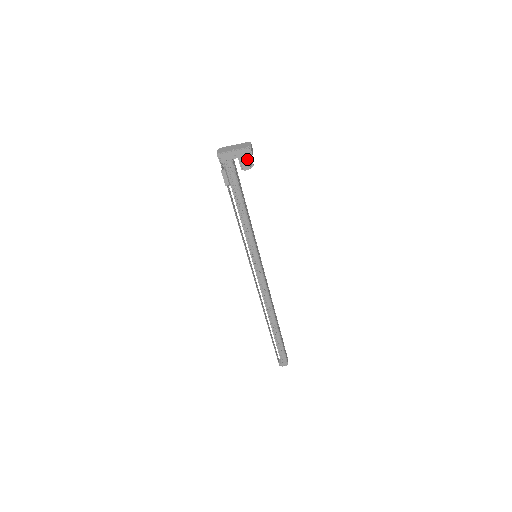
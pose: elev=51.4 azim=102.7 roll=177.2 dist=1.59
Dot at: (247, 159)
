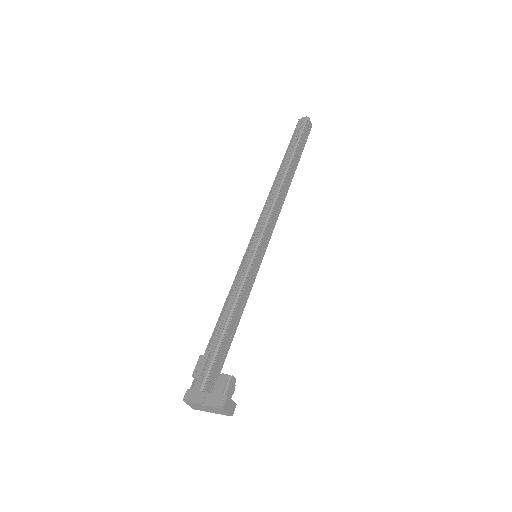
Dot at: (230, 397)
